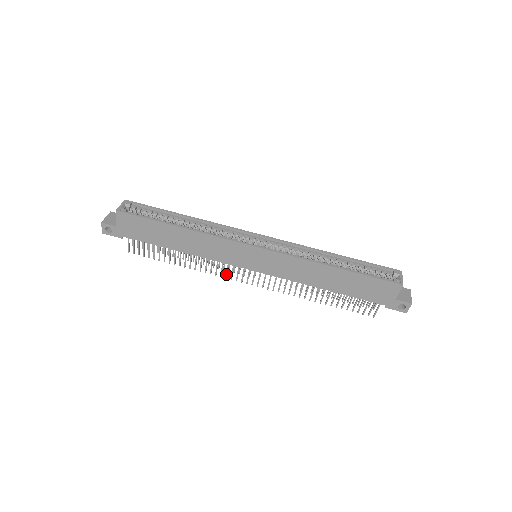
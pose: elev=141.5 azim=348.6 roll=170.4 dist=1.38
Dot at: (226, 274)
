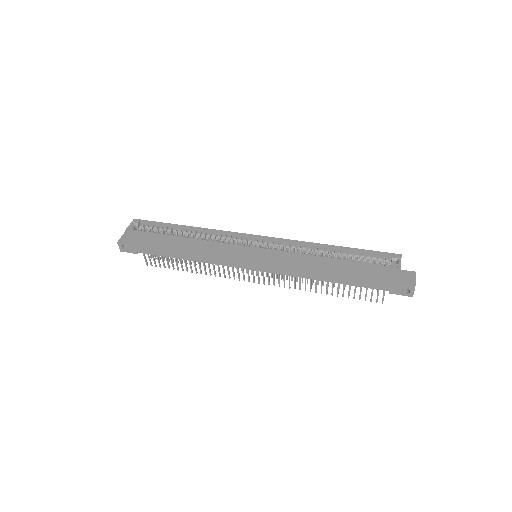
Dot at: (233, 276)
